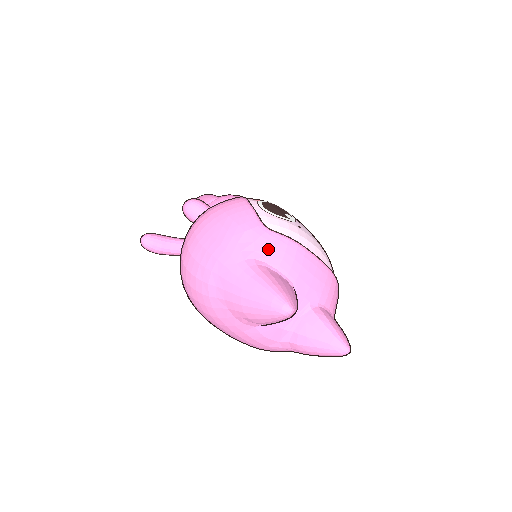
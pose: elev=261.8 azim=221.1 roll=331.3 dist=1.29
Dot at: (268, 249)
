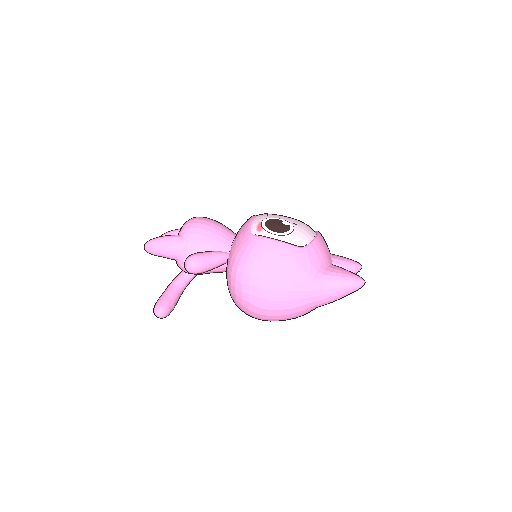
Dot at: (317, 259)
